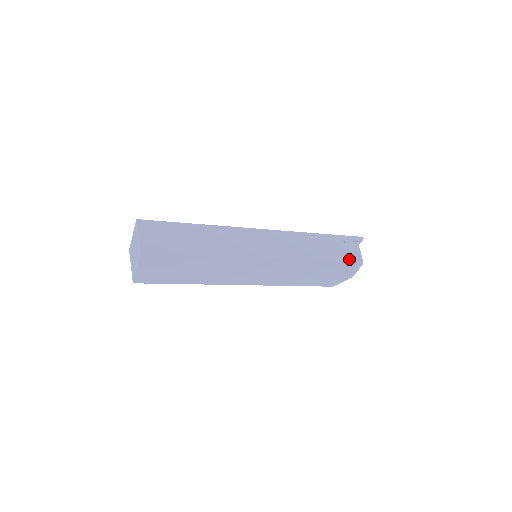
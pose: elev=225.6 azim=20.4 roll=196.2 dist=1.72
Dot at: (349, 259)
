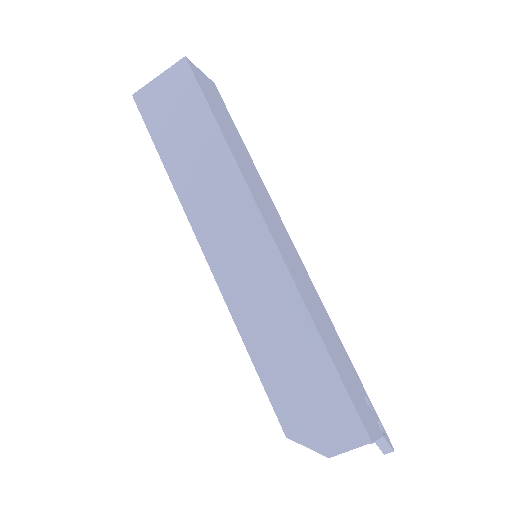
Dot at: (358, 407)
